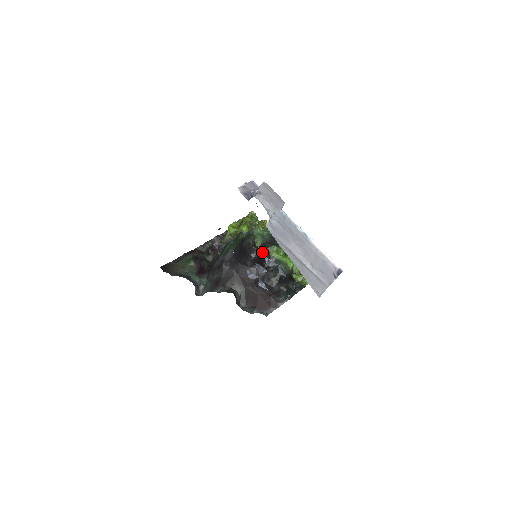
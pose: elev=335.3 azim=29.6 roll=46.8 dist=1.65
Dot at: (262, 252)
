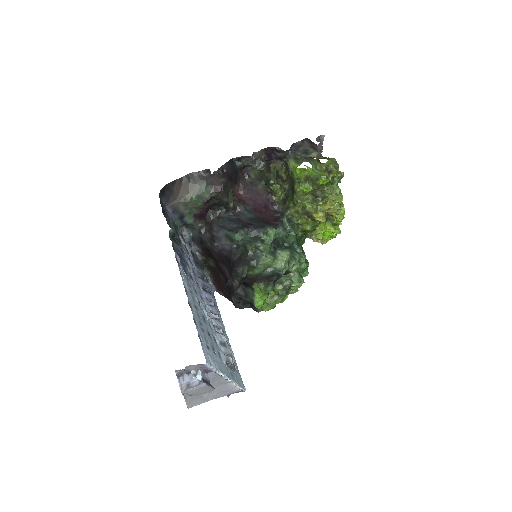
Dot at: (247, 281)
